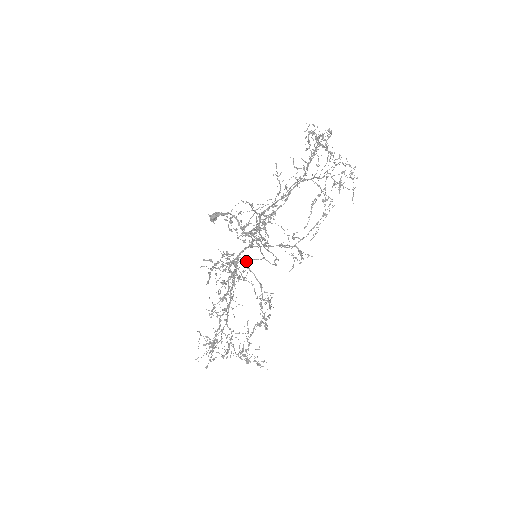
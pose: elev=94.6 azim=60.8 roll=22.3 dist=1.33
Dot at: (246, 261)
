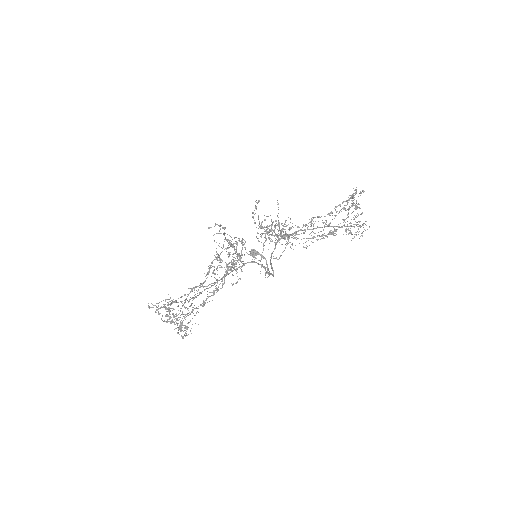
Dot at: (246, 252)
